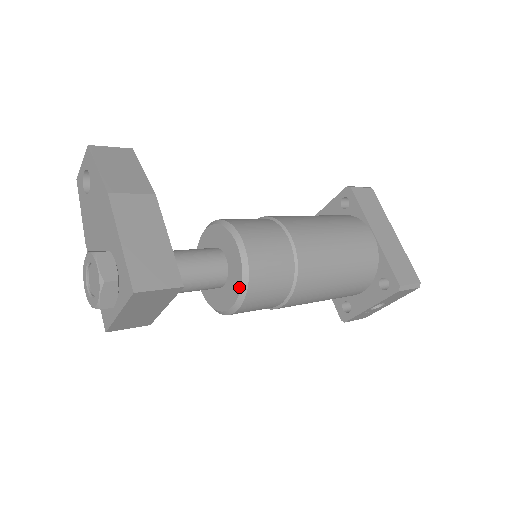
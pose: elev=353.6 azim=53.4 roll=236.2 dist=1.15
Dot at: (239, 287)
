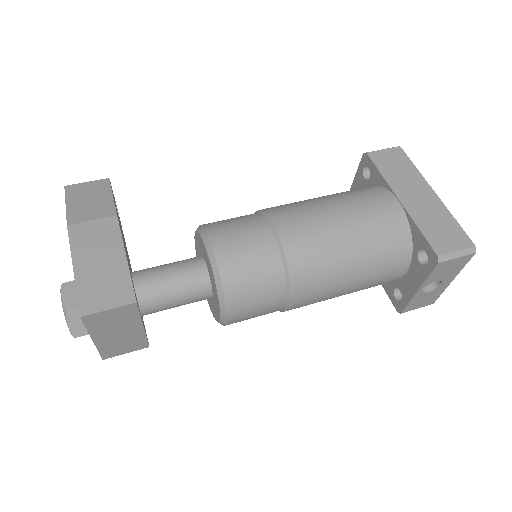
Dot at: (216, 293)
